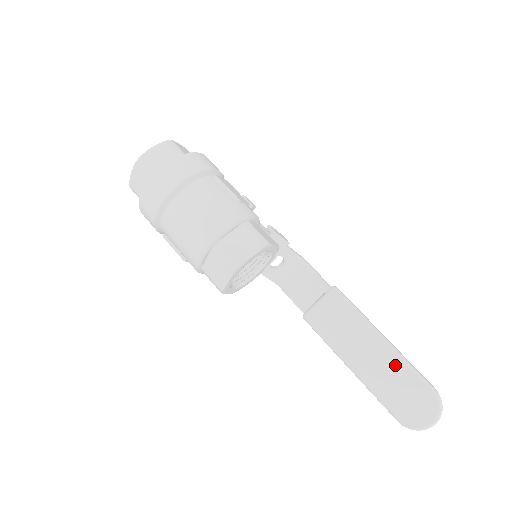
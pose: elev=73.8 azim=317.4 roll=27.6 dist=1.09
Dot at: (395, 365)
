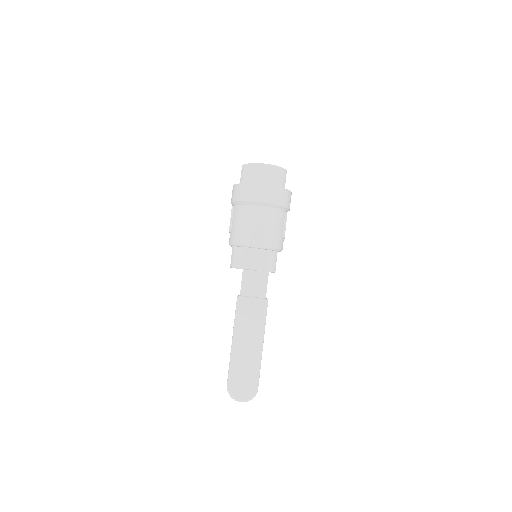
Dot at: (254, 362)
